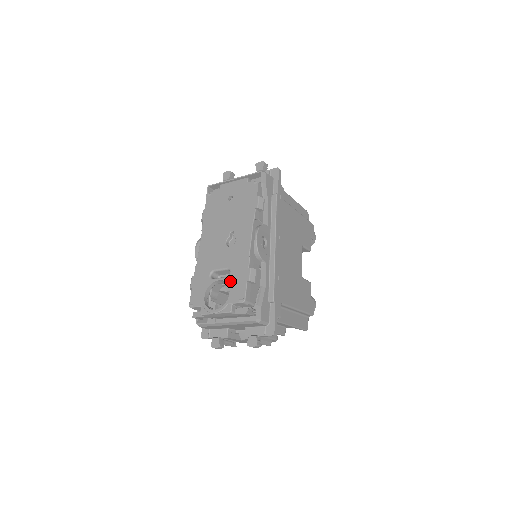
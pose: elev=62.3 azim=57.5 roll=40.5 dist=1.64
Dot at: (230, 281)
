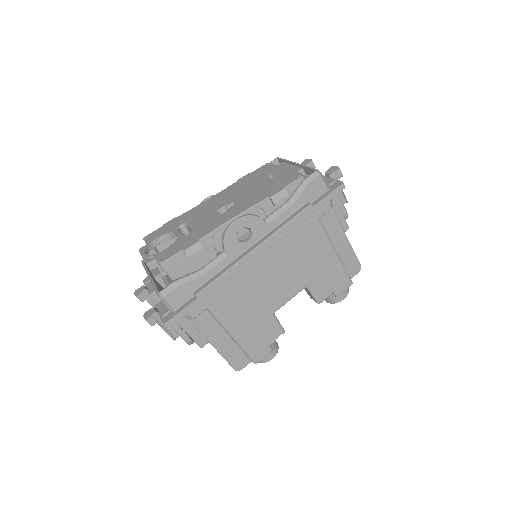
Dot at: (179, 240)
